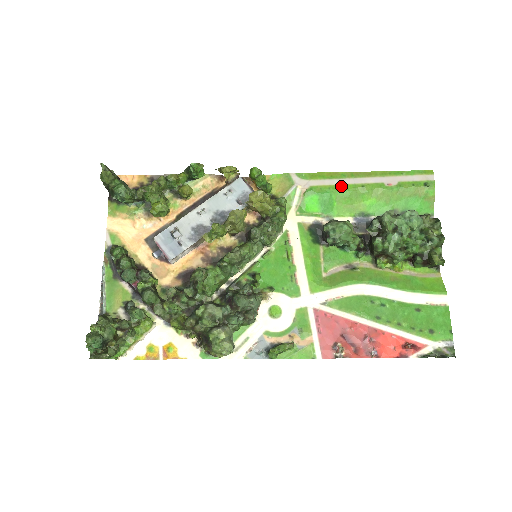
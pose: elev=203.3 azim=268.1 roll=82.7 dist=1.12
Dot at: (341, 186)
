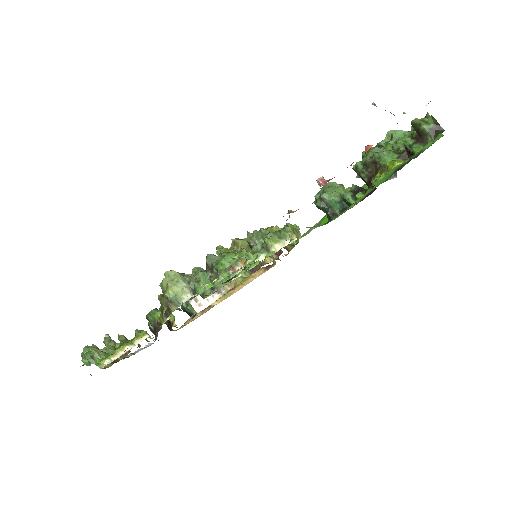
Dot at: occluded
